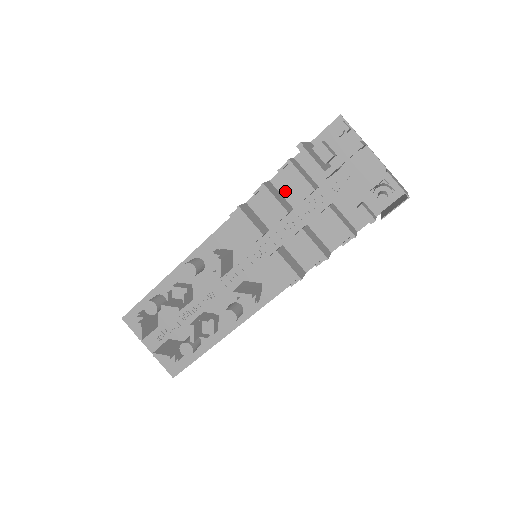
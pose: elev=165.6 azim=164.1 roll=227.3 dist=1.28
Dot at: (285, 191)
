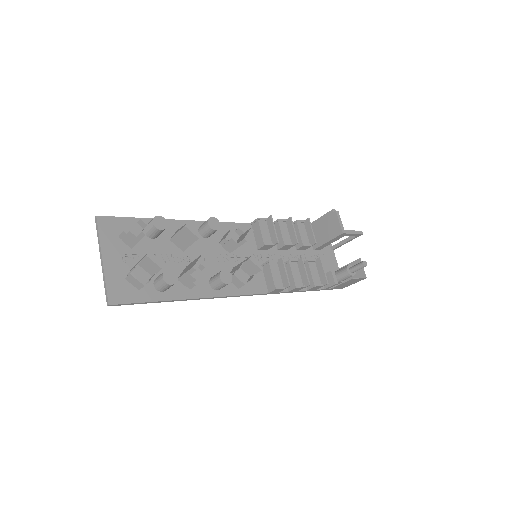
Dot at: occluded
